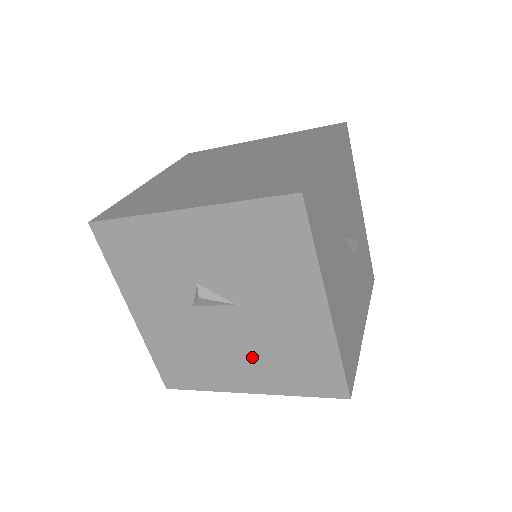
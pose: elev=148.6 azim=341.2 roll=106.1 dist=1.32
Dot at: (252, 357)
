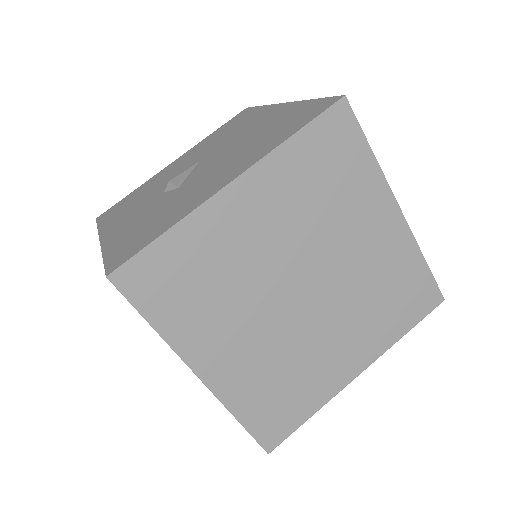
Dot at: occluded
